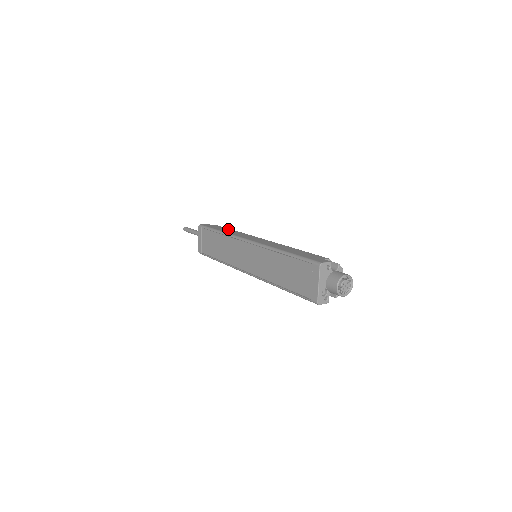
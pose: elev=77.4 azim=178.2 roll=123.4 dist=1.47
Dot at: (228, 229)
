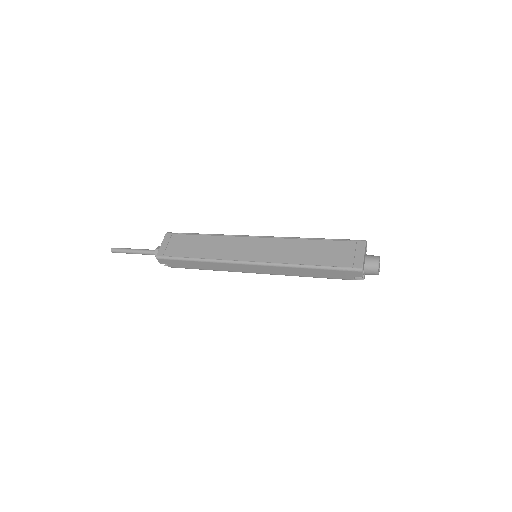
Dot at: occluded
